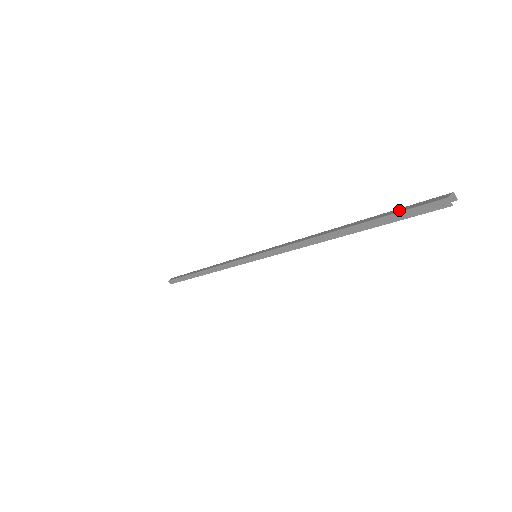
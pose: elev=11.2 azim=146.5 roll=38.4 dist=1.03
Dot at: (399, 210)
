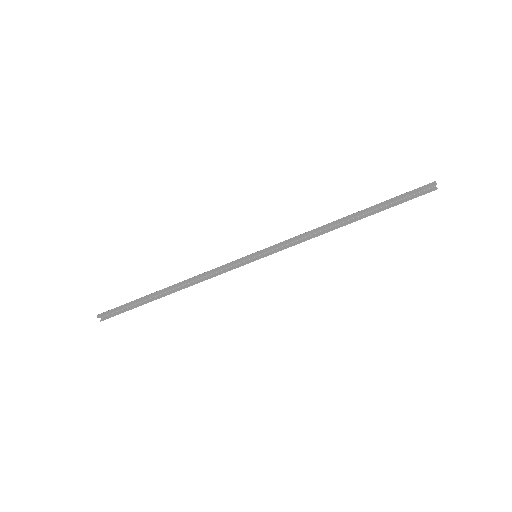
Dot at: (402, 196)
